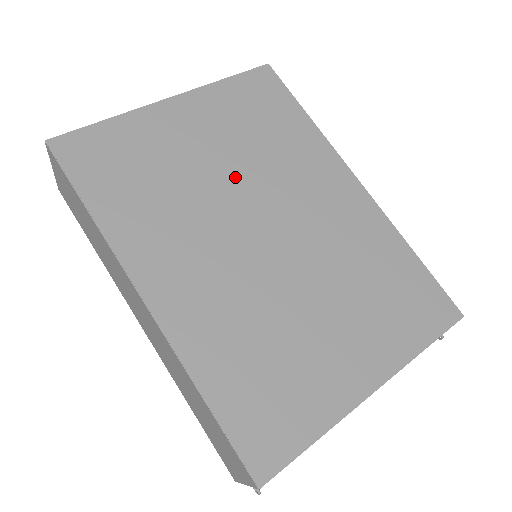
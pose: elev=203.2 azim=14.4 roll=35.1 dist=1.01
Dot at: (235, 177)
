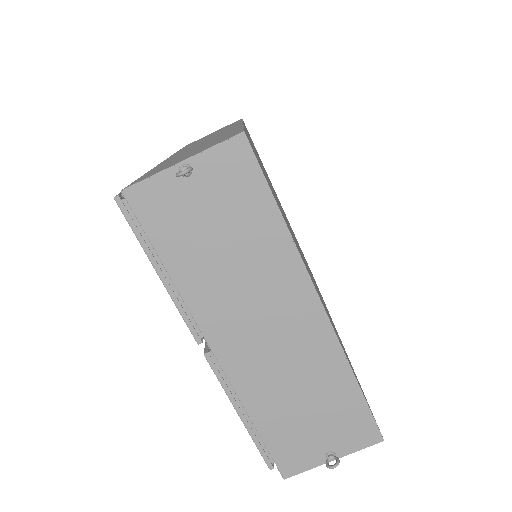
Dot at: occluded
